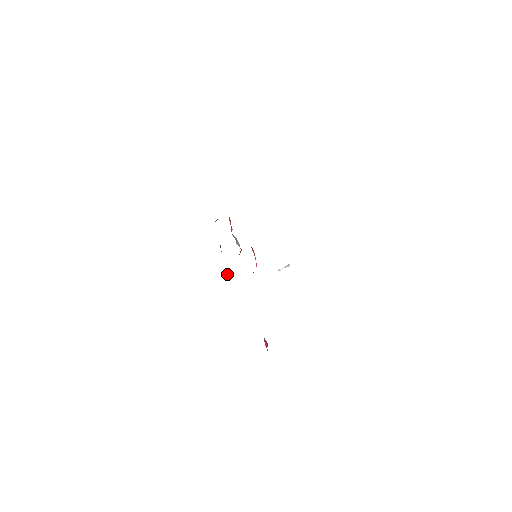
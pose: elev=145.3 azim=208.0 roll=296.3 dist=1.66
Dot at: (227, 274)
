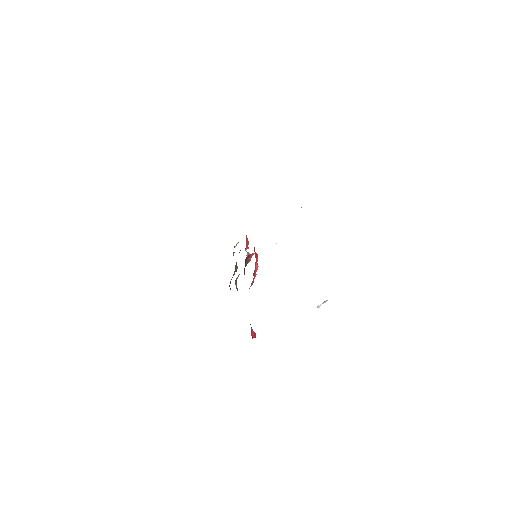
Dot at: occluded
